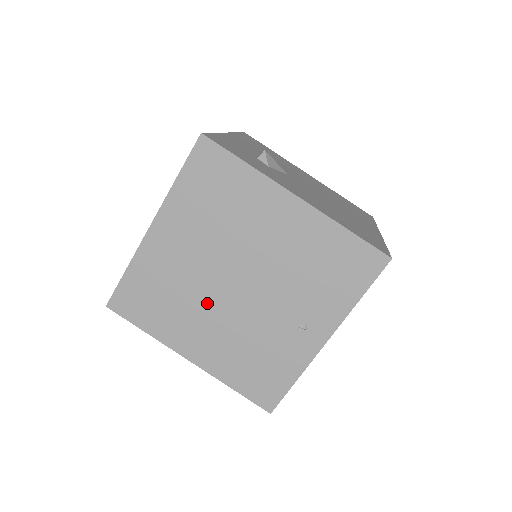
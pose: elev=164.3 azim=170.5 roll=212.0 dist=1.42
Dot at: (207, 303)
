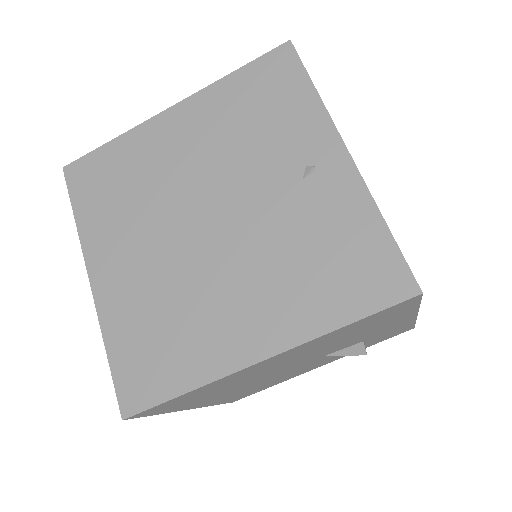
Dot at: (206, 274)
